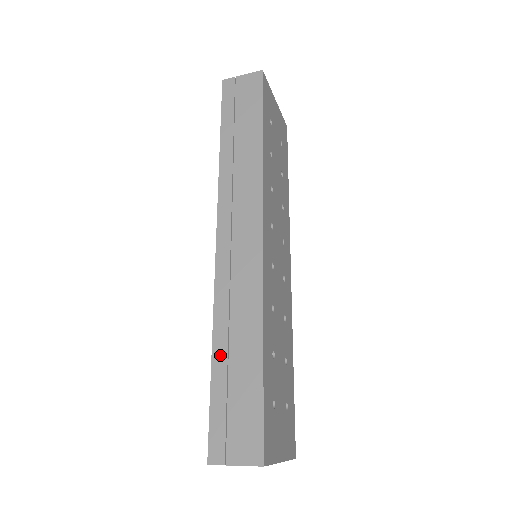
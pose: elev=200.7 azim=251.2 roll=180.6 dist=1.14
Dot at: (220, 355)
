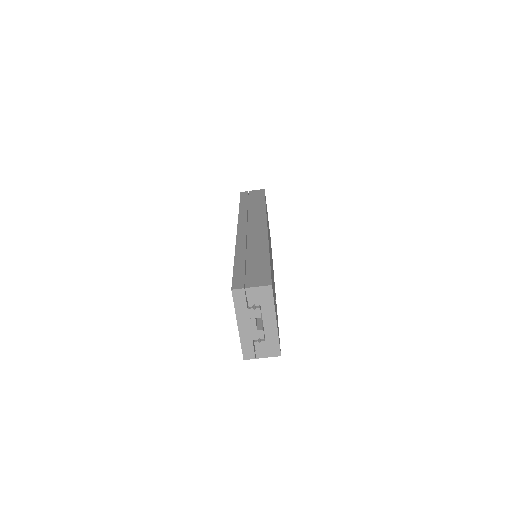
Dot at: (240, 257)
